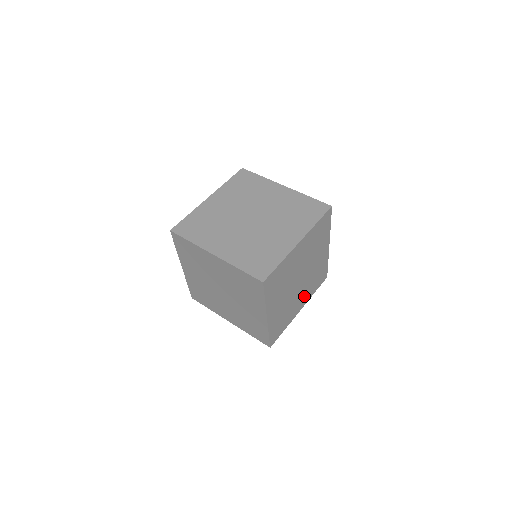
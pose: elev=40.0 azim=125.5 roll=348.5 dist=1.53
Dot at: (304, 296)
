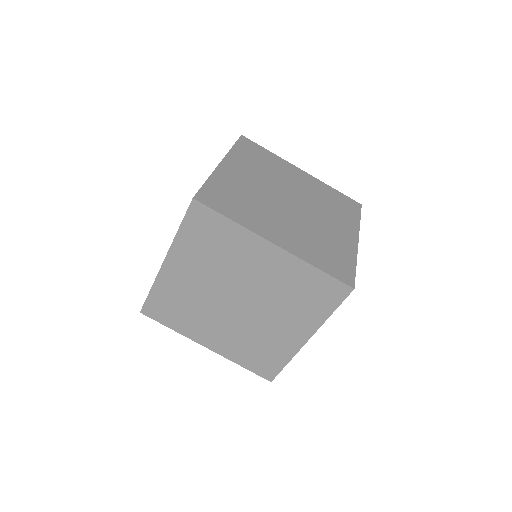
Dot at: (338, 224)
